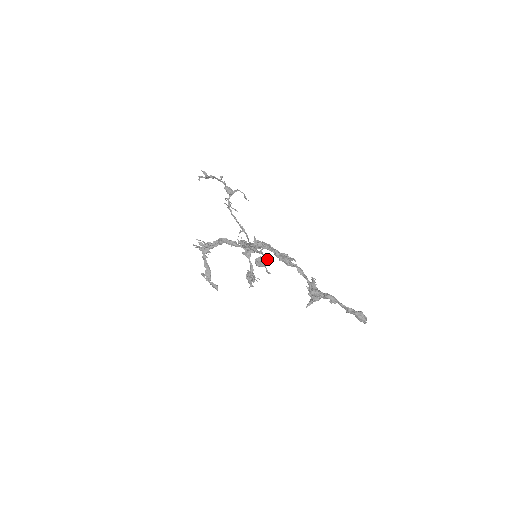
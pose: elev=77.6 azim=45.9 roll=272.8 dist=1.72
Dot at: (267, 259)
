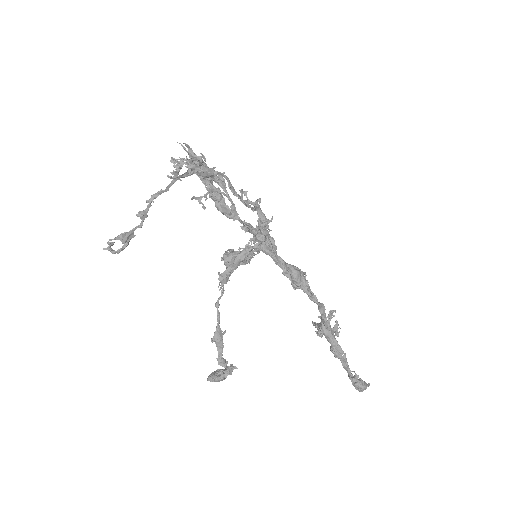
Dot at: (228, 373)
